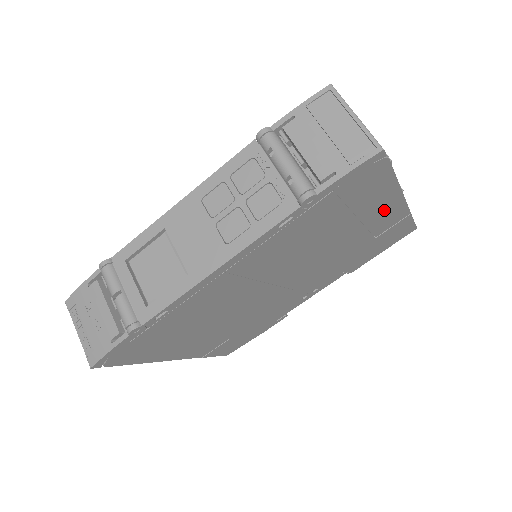
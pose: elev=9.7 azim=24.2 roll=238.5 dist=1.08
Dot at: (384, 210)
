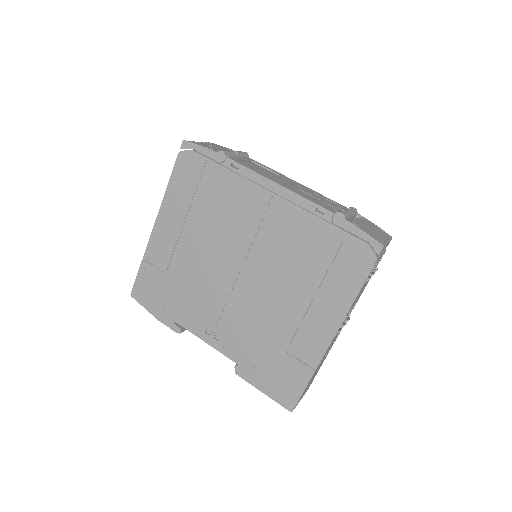
Dot at: (323, 321)
